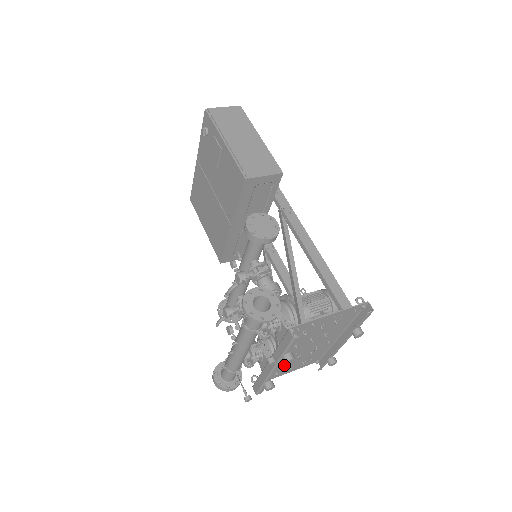
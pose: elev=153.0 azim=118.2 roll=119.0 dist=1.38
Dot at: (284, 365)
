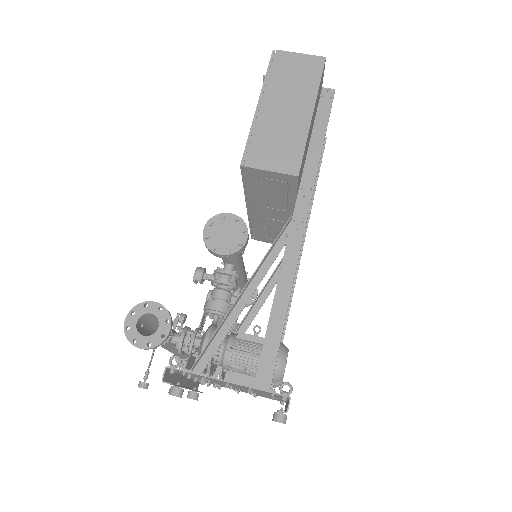
Dot at: (215, 387)
